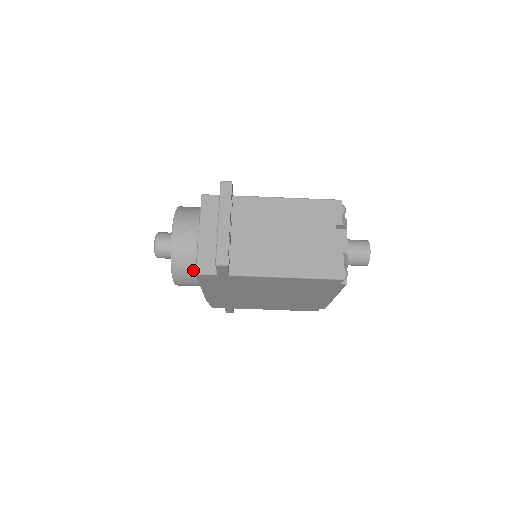
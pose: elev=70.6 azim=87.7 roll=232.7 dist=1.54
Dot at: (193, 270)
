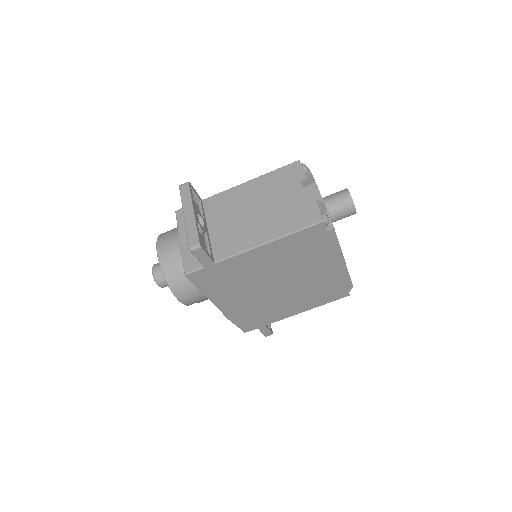
Dot at: occluded
